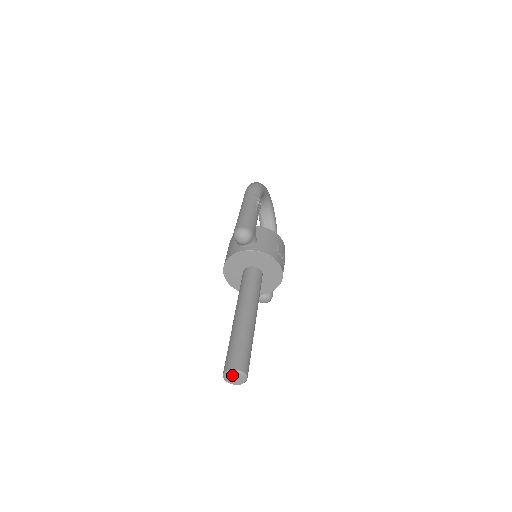
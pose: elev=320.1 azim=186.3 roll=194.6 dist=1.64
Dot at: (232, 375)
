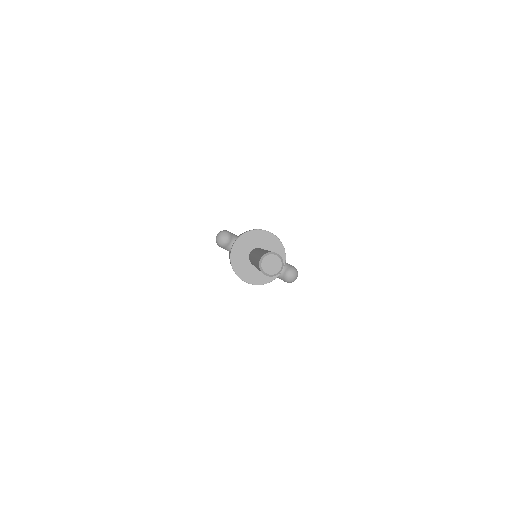
Dot at: (266, 263)
